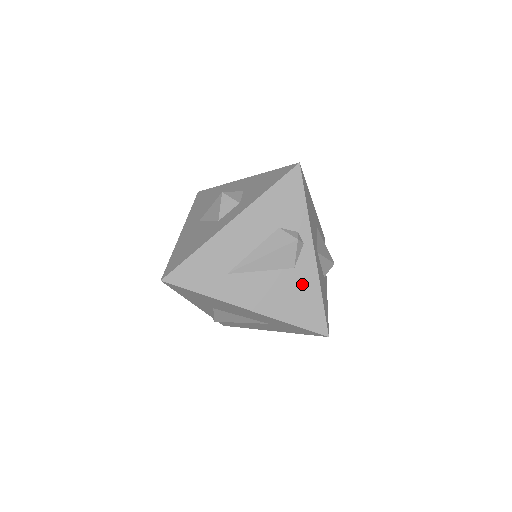
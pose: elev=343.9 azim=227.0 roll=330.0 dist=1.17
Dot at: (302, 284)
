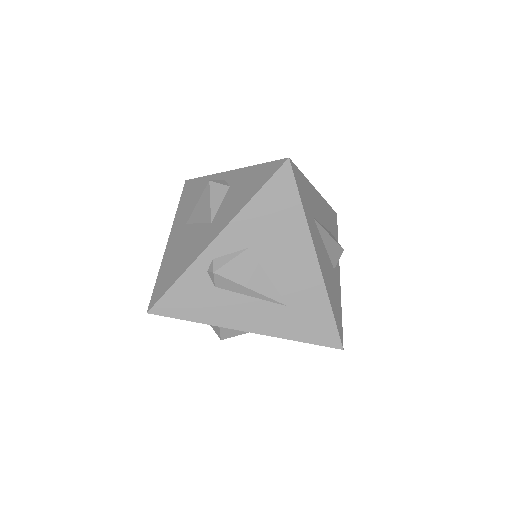
Dot at: (336, 286)
